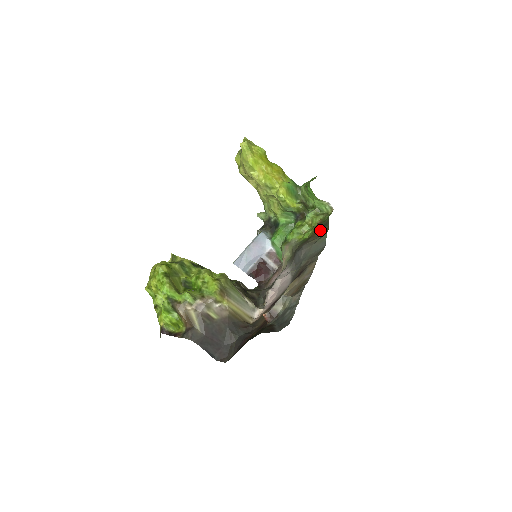
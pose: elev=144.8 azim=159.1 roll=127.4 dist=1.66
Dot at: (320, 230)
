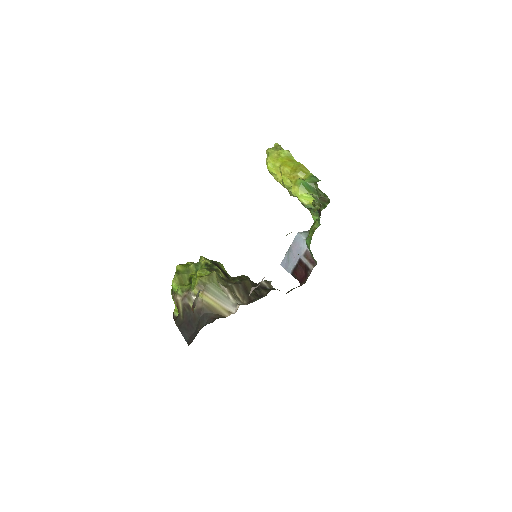
Dot at: occluded
